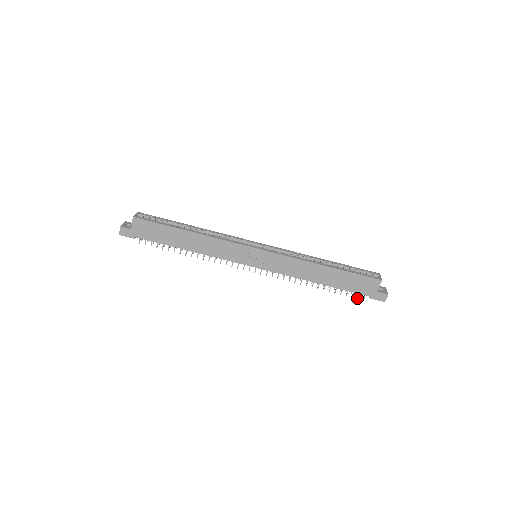
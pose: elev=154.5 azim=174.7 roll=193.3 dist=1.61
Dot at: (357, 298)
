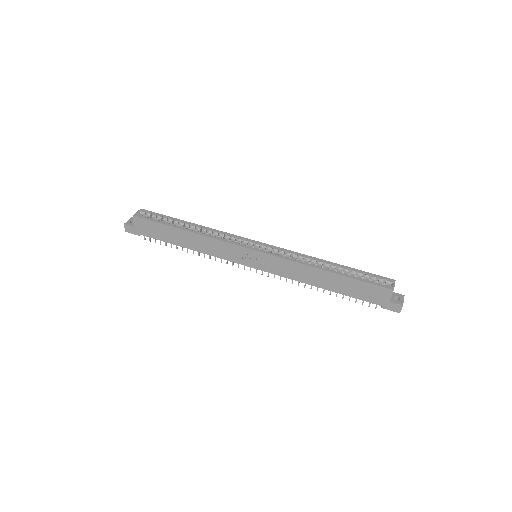
Dot at: (368, 306)
